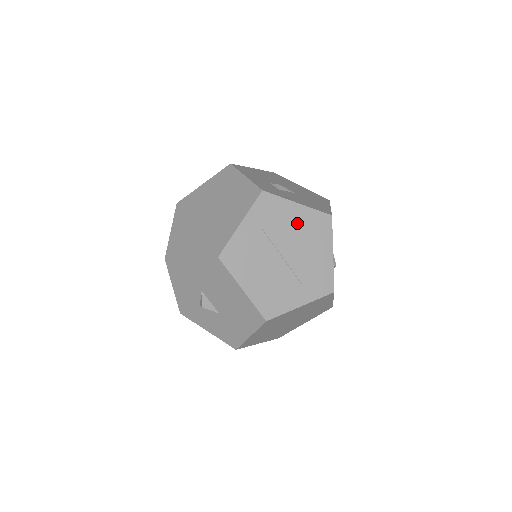
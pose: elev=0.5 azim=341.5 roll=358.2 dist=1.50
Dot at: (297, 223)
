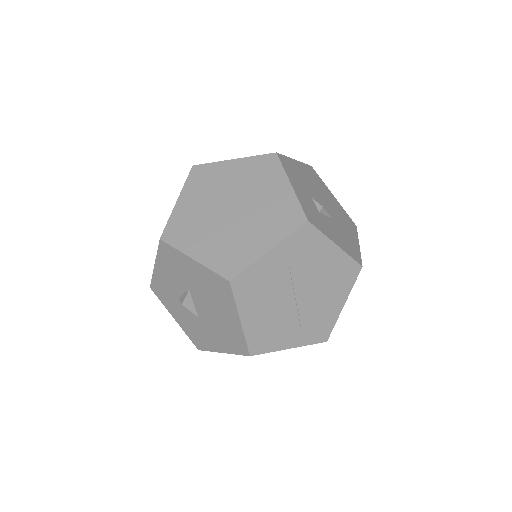
Dot at: (326, 265)
